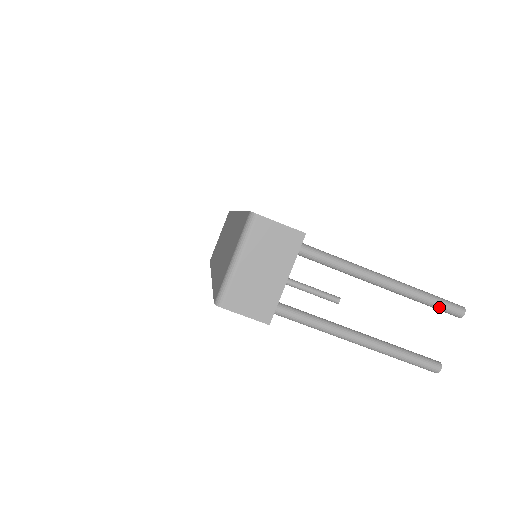
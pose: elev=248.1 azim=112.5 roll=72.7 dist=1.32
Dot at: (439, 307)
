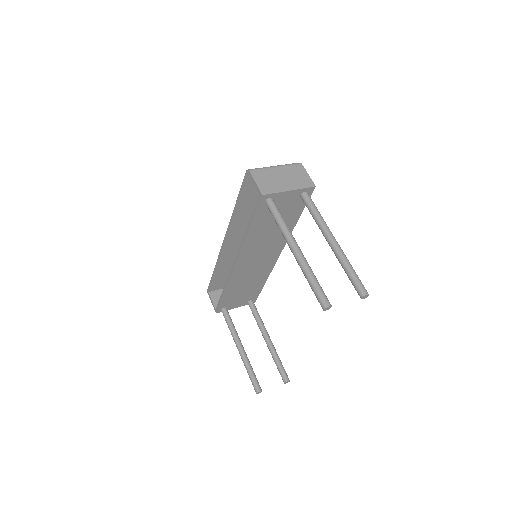
Dot at: (355, 278)
